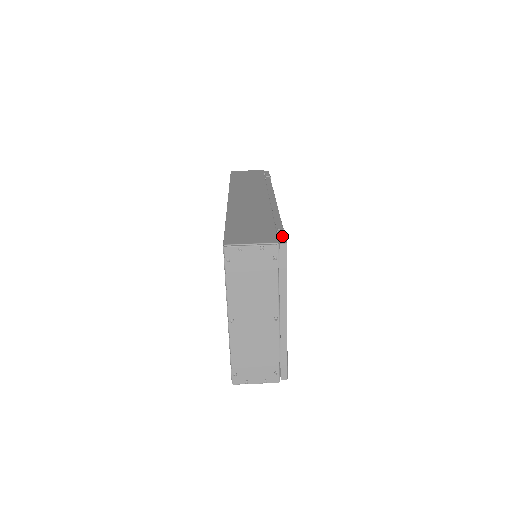
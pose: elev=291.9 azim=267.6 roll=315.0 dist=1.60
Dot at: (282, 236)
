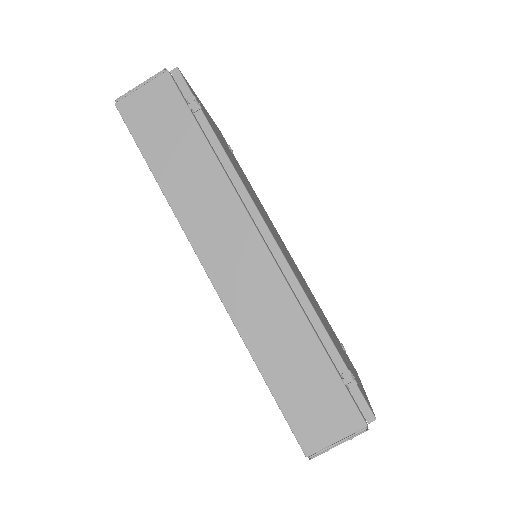
Dot at: (360, 399)
